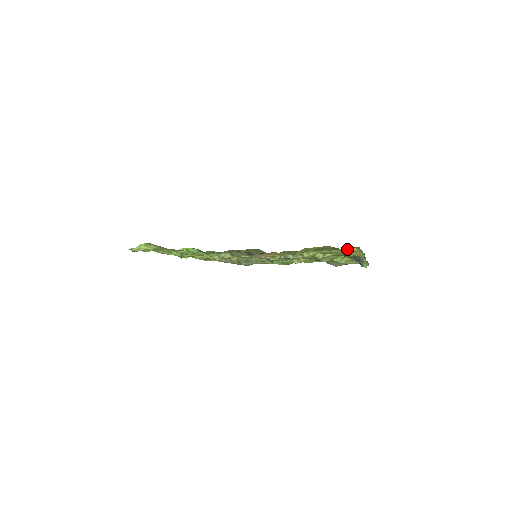
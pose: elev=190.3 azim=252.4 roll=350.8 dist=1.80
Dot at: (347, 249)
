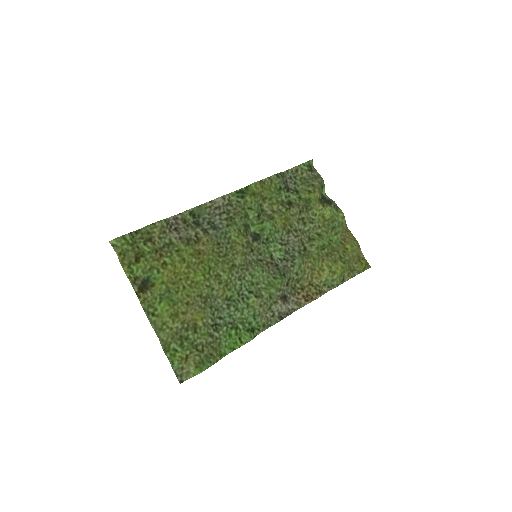
Dot at: (359, 265)
